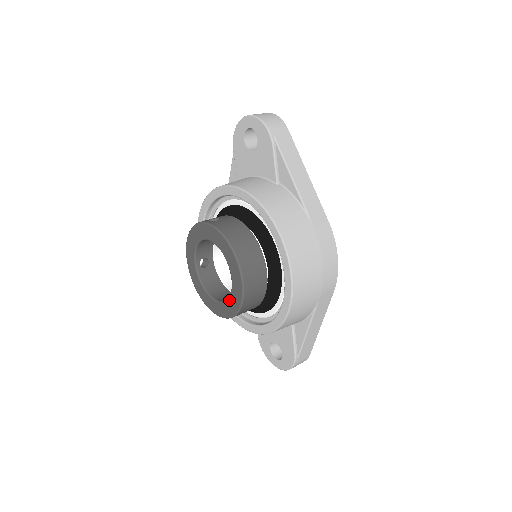
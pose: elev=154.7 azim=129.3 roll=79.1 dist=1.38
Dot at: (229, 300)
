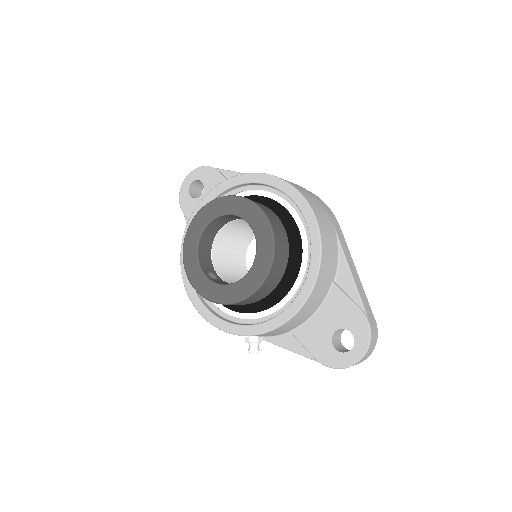
Dot at: (258, 247)
